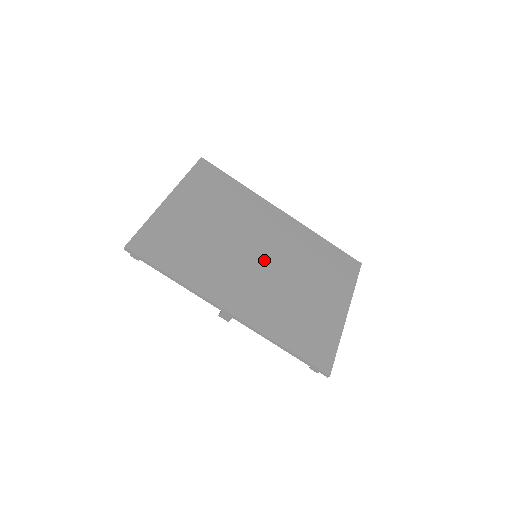
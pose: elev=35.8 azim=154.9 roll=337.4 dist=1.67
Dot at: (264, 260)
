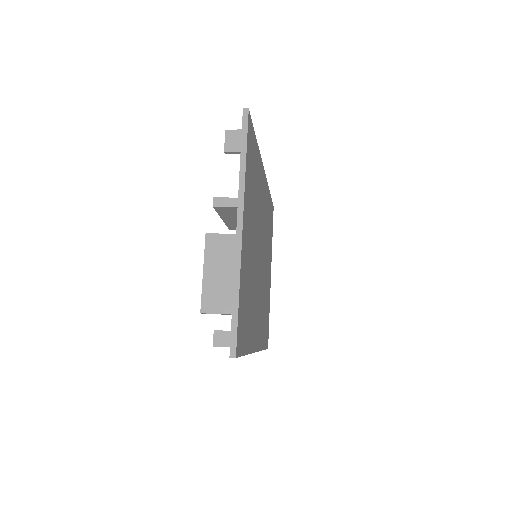
Dot at: occluded
